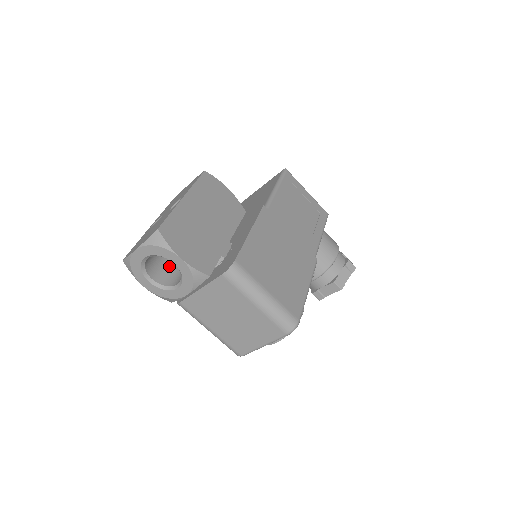
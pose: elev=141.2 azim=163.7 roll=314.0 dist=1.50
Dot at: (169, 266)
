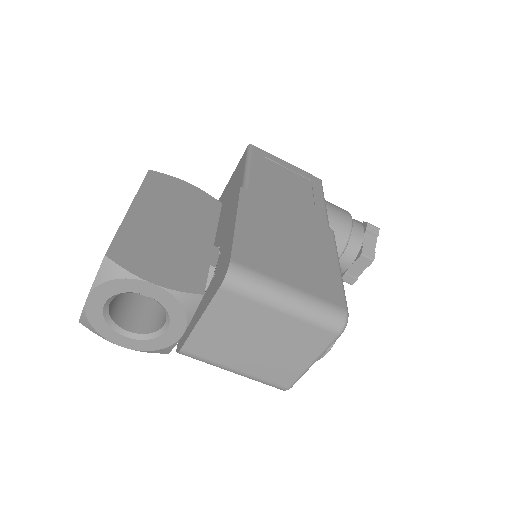
Dot at: (147, 306)
